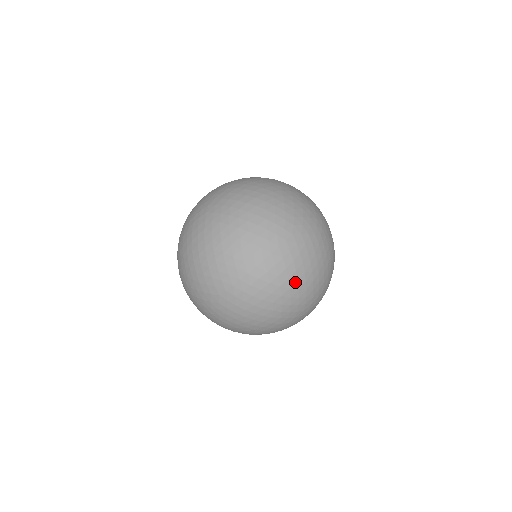
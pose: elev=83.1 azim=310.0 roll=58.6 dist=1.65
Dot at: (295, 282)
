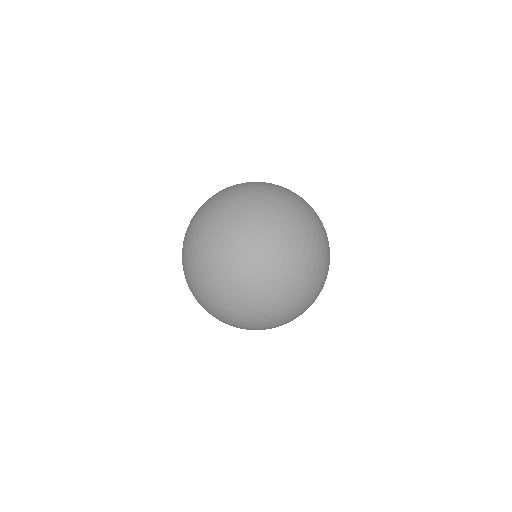
Dot at: (274, 324)
